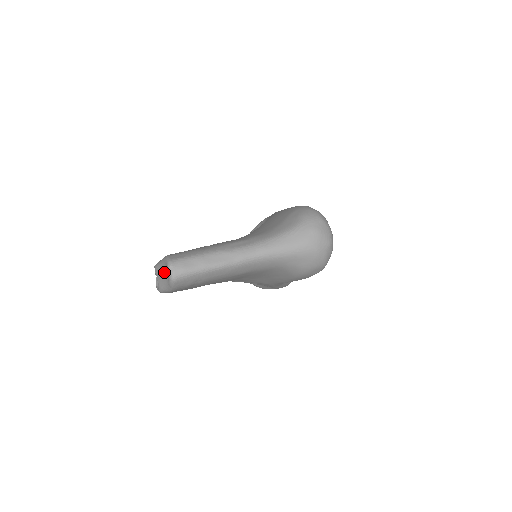
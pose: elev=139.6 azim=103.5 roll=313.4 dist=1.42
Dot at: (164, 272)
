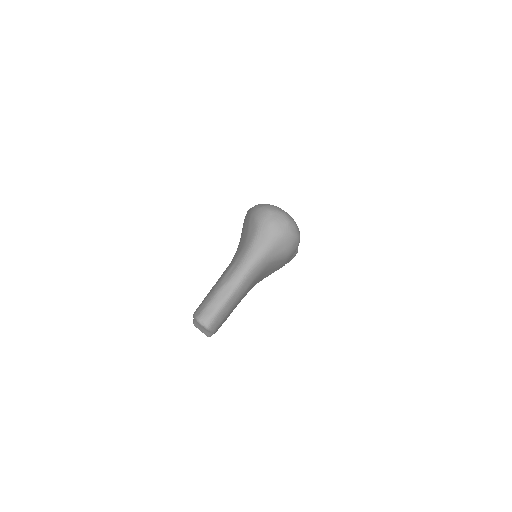
Dot at: (200, 326)
